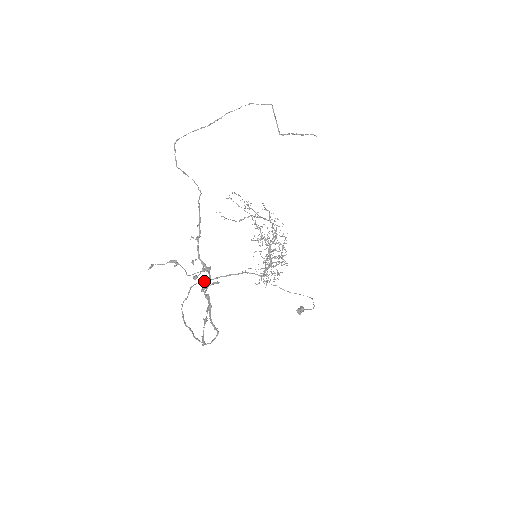
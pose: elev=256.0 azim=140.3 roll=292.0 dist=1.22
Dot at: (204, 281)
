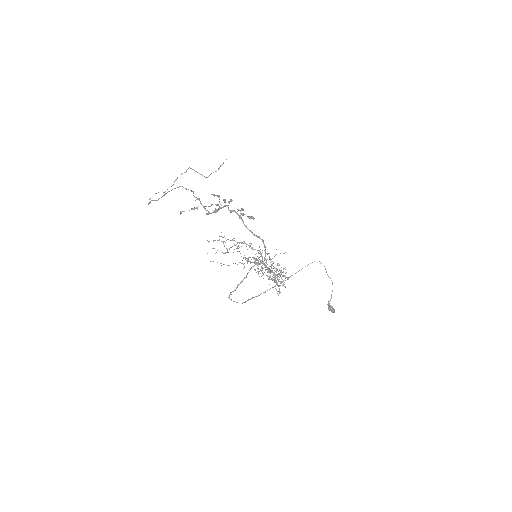
Dot at: (237, 302)
